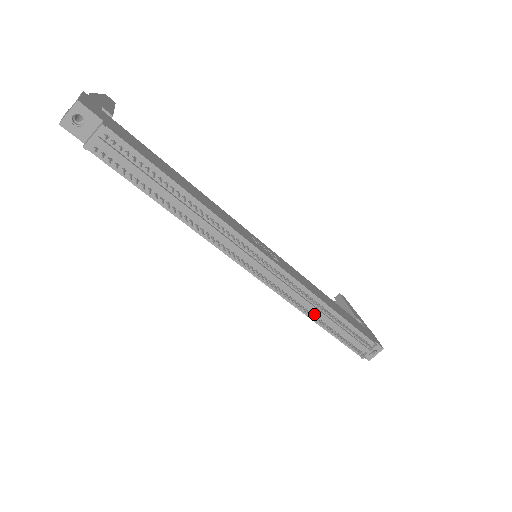
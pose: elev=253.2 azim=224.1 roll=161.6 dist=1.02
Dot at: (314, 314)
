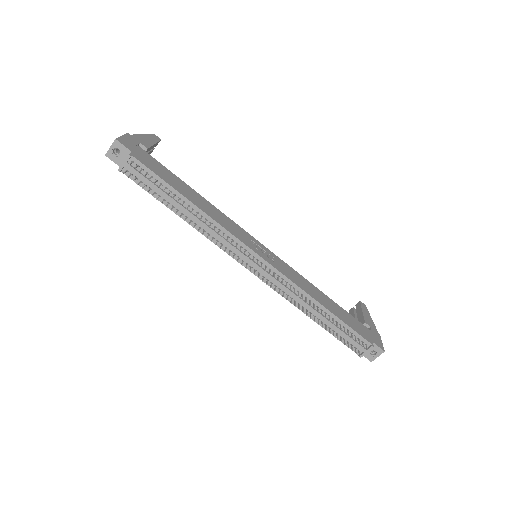
Dot at: (307, 309)
